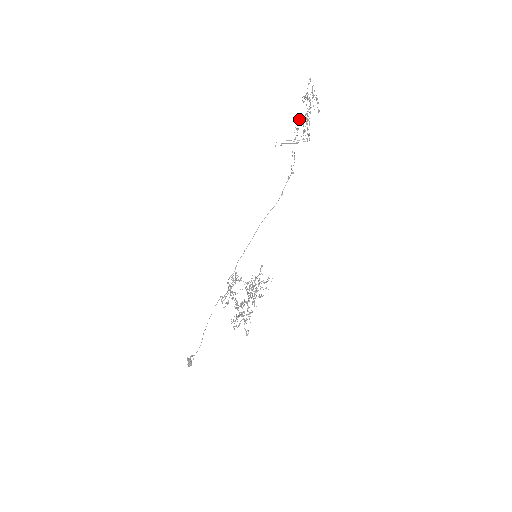
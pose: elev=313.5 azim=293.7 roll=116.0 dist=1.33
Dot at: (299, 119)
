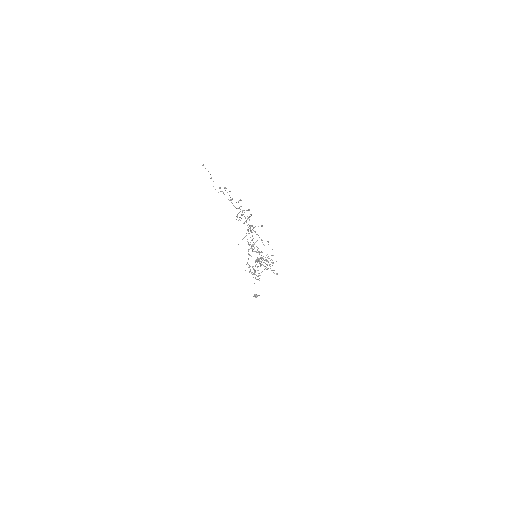
Dot at: occluded
